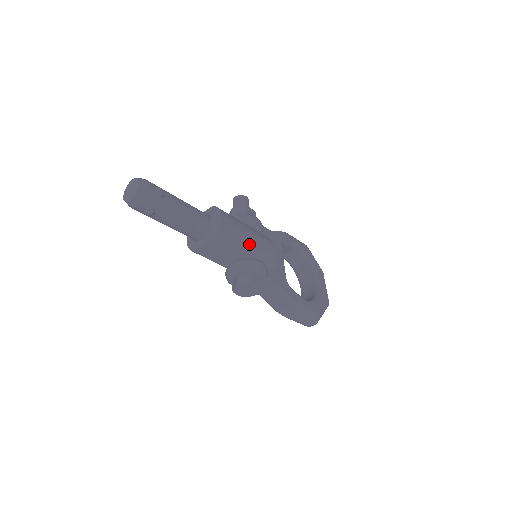
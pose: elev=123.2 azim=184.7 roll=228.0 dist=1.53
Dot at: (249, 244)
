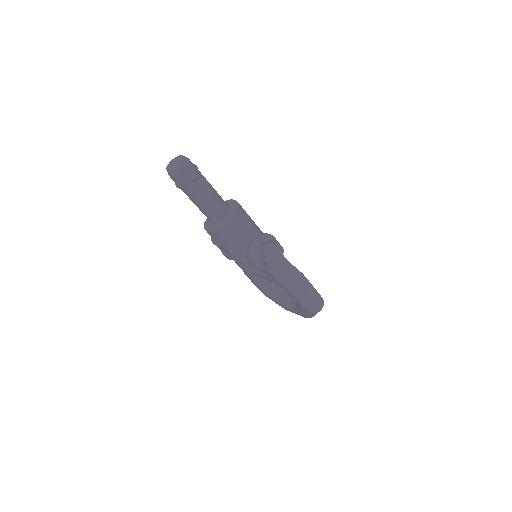
Dot at: occluded
